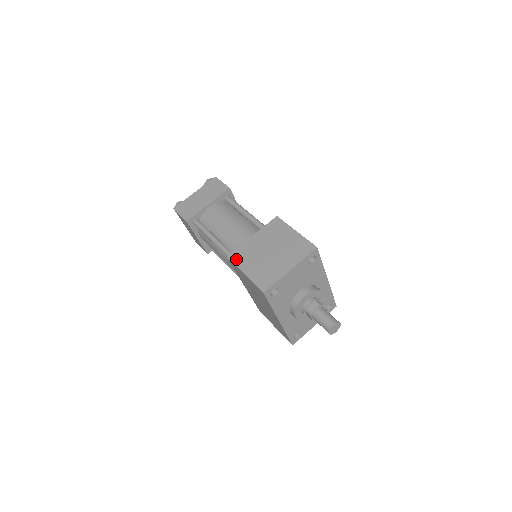
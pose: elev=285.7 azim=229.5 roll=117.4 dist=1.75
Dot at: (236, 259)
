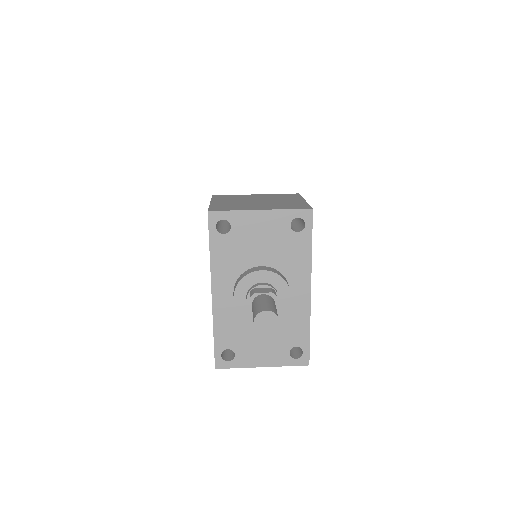
Dot at: (218, 197)
